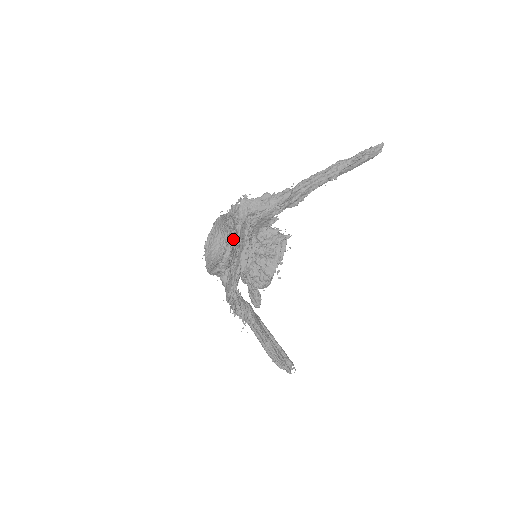
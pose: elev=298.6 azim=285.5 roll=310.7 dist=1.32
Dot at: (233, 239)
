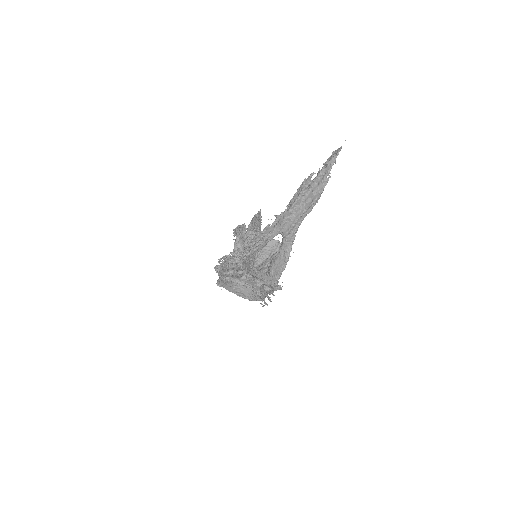
Dot at: (267, 297)
